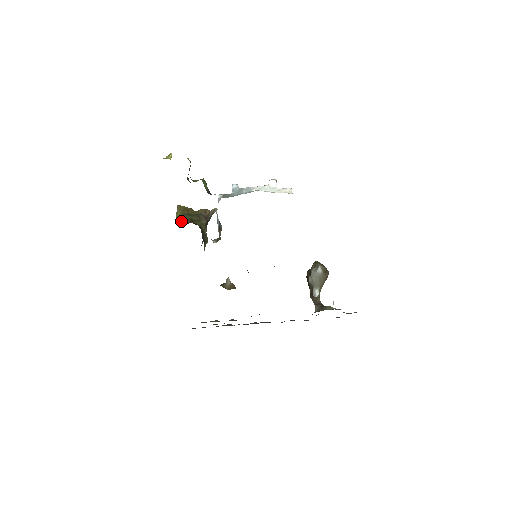
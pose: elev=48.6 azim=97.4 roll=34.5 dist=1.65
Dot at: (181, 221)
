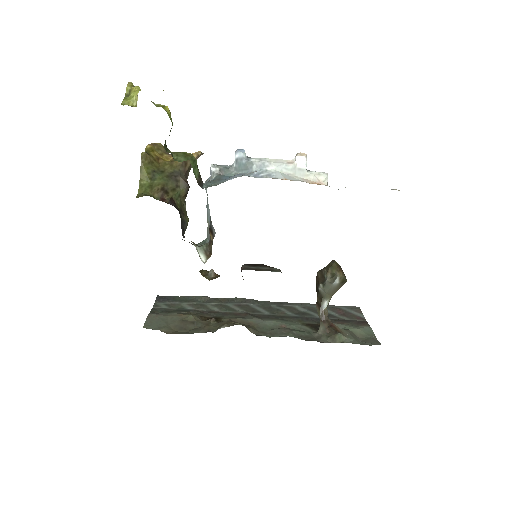
Dot at: (148, 191)
